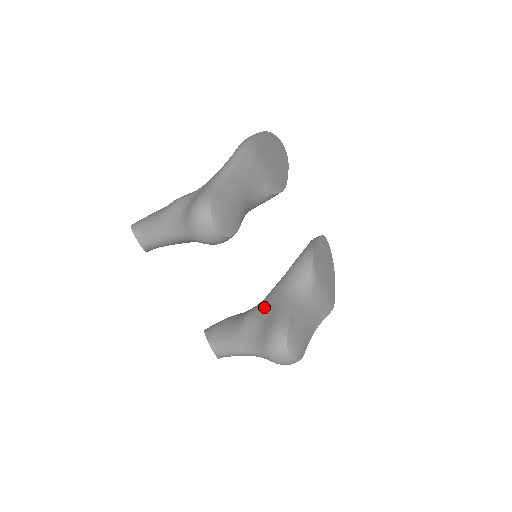
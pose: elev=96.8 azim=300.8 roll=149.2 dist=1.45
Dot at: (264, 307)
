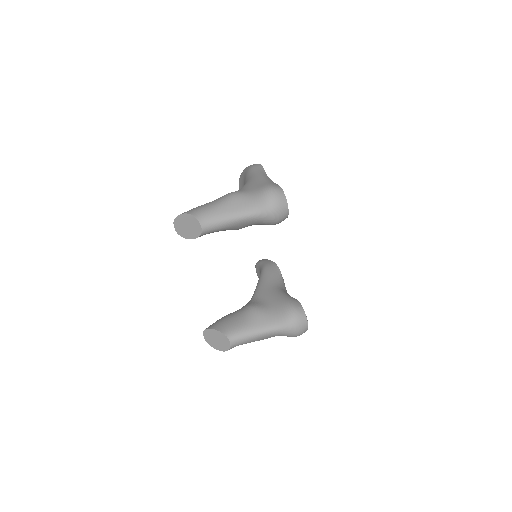
Dot at: (263, 298)
